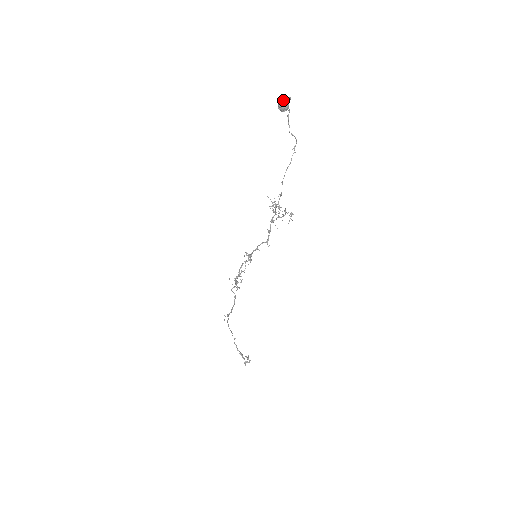
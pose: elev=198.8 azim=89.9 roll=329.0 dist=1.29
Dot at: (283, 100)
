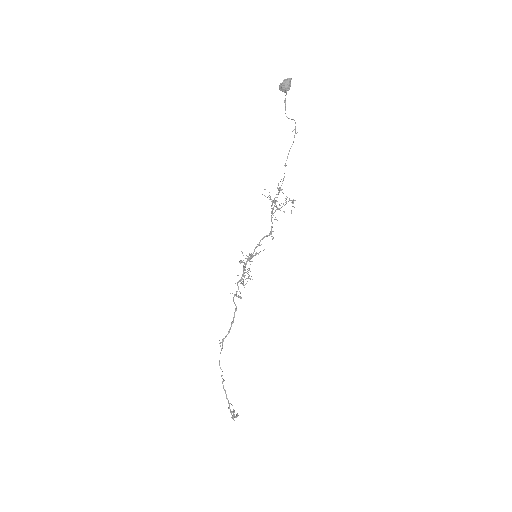
Dot at: (285, 80)
